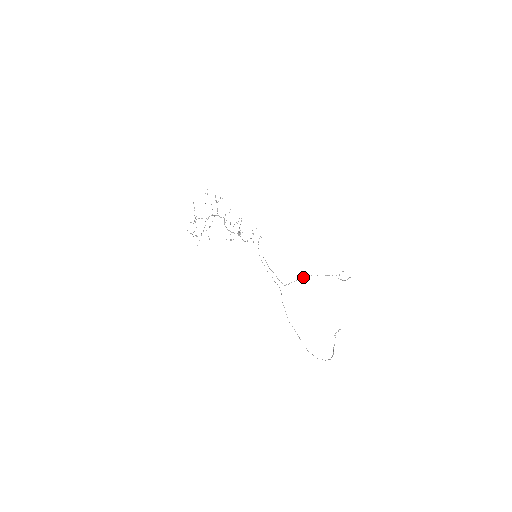
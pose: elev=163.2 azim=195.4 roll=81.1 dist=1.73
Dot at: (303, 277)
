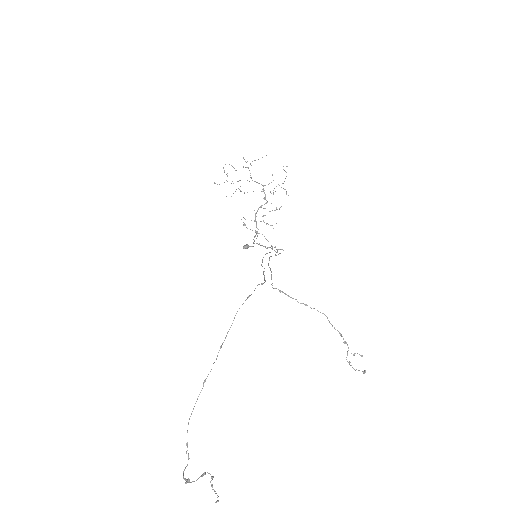
Dot at: (306, 305)
